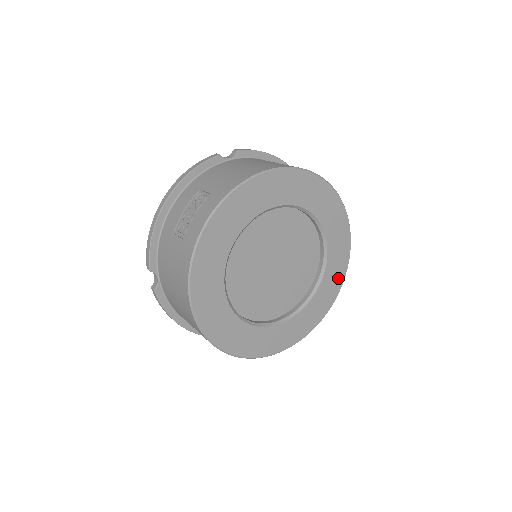
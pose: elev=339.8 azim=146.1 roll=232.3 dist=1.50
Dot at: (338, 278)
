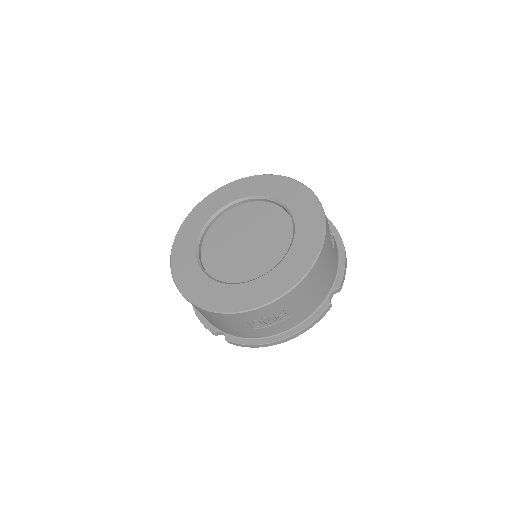
Dot at: (304, 196)
